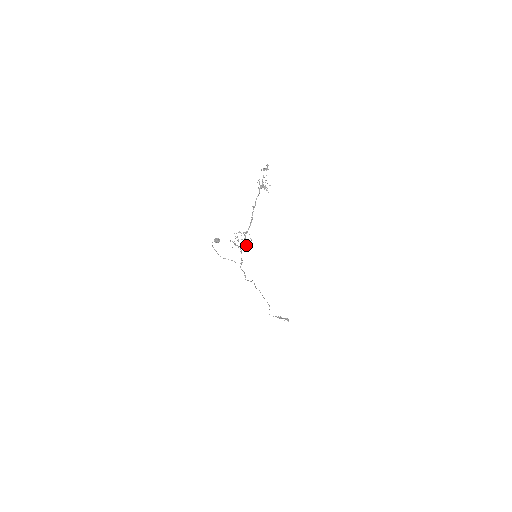
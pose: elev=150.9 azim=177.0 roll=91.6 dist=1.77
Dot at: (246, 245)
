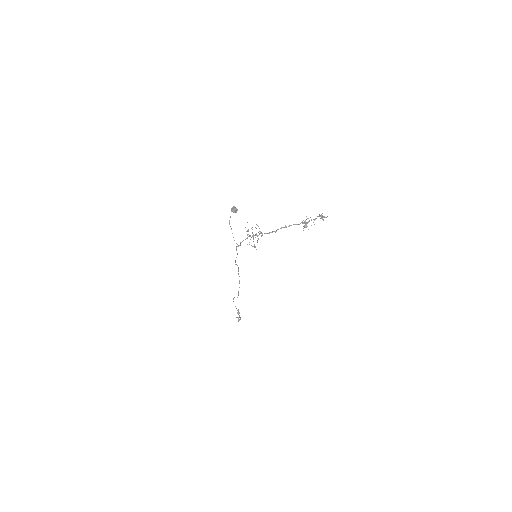
Dot at: occluded
